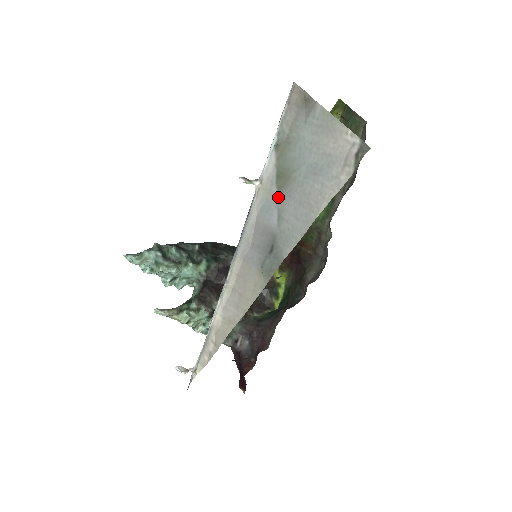
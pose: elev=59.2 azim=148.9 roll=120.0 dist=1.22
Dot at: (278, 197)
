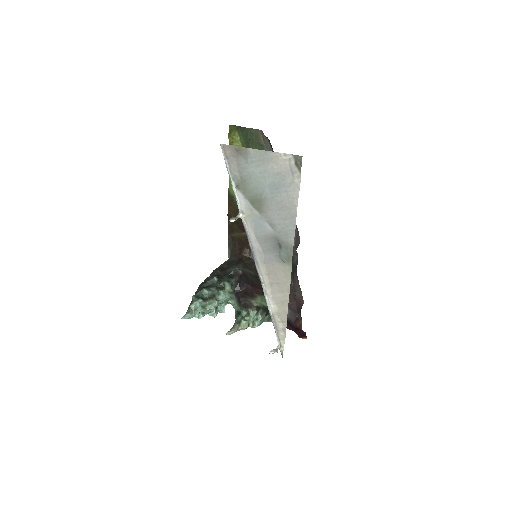
Dot at: (261, 215)
